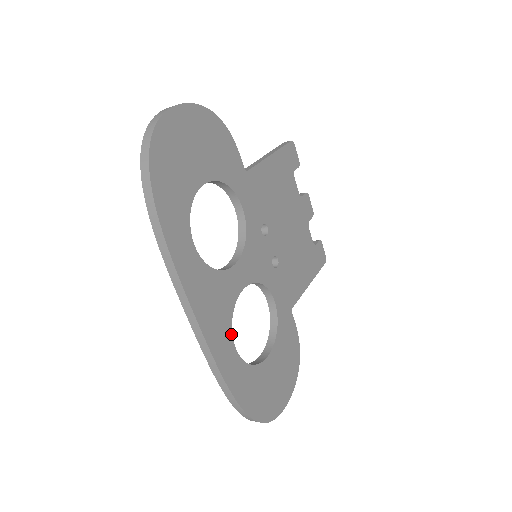
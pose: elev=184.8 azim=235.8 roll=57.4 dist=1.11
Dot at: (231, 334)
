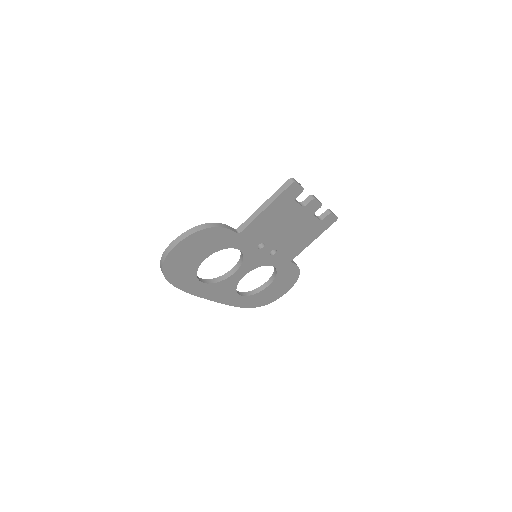
Dot at: (236, 293)
